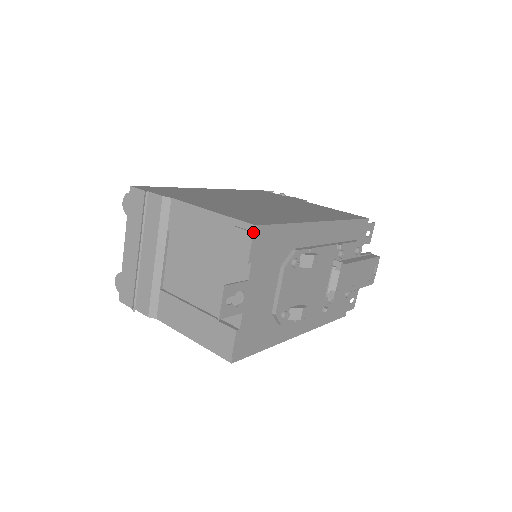
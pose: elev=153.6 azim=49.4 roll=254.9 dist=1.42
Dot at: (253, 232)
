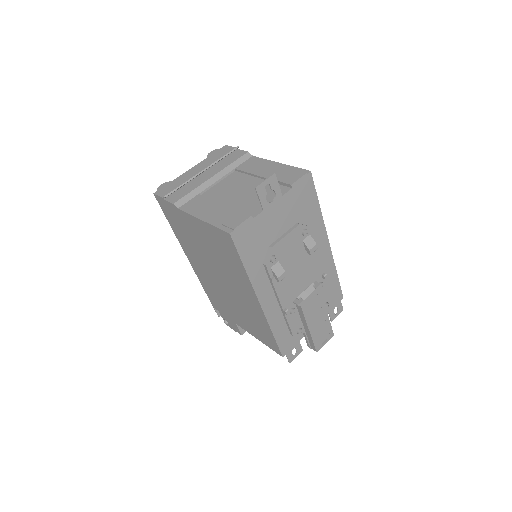
Dot at: (307, 172)
